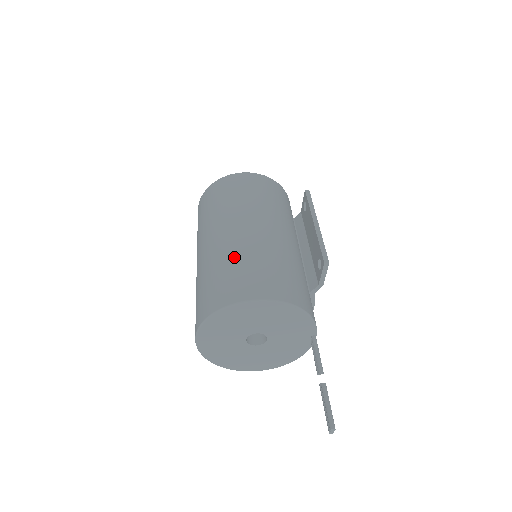
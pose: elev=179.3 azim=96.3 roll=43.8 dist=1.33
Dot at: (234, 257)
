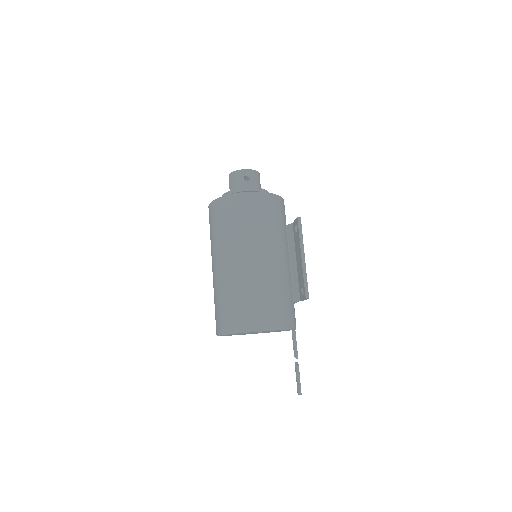
Dot at: (243, 290)
